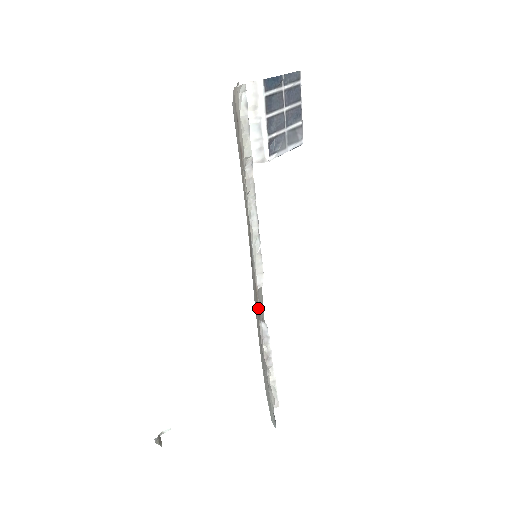
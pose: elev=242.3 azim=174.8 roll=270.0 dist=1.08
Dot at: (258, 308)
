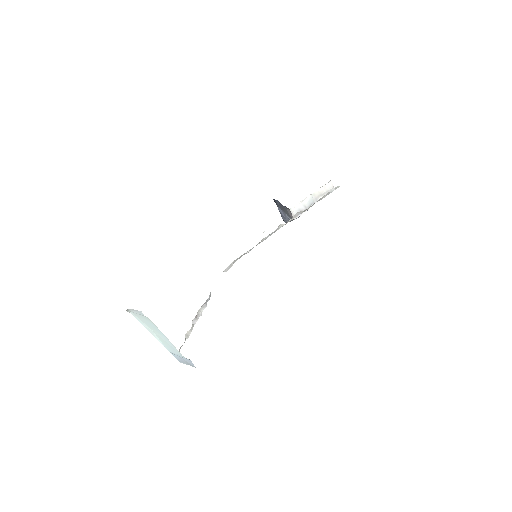
Dot at: occluded
